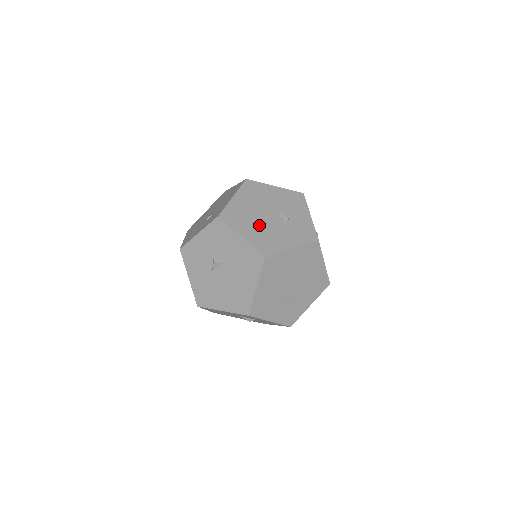
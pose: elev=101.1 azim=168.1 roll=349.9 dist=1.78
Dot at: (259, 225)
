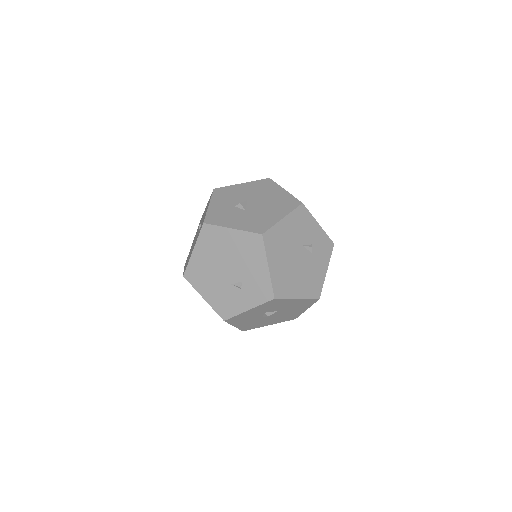
Dot at: (300, 275)
